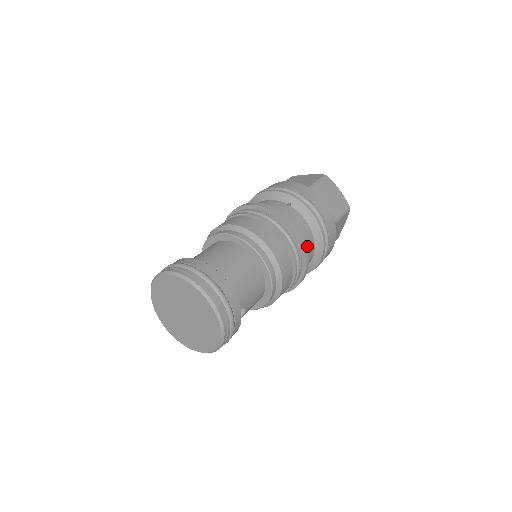
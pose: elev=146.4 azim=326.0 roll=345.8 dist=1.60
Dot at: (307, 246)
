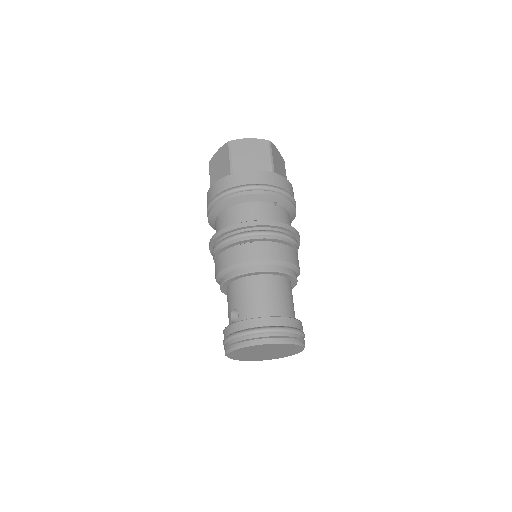
Dot at: occluded
